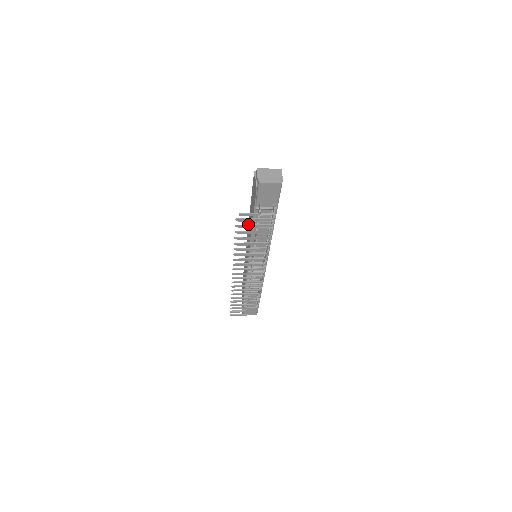
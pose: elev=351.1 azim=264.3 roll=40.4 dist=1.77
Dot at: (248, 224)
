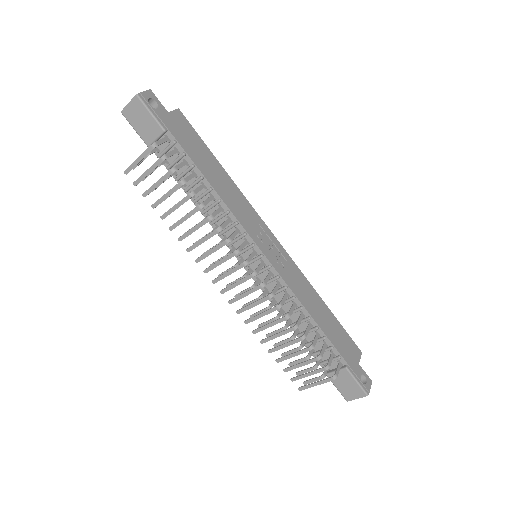
Dot at: occluded
